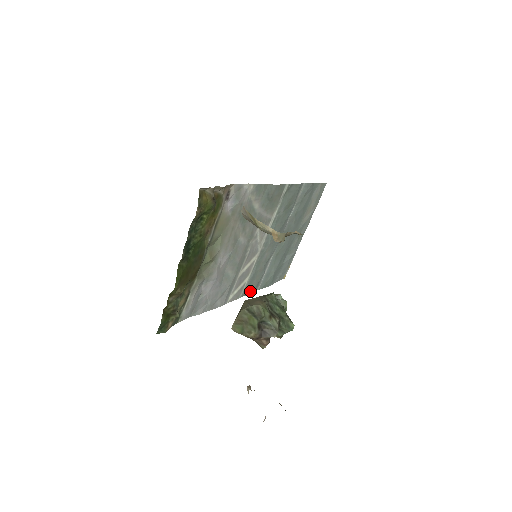
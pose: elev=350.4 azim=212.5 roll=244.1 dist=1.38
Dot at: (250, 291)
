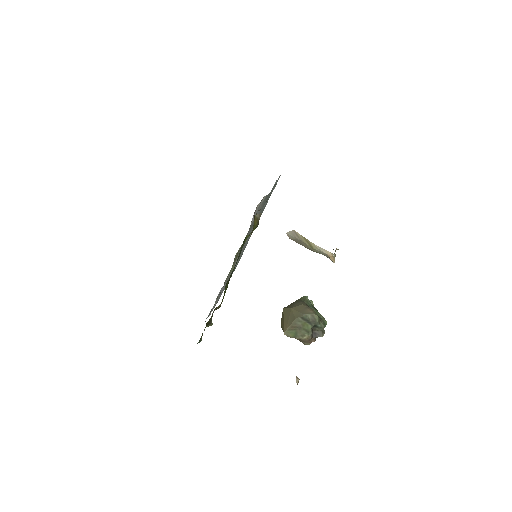
Dot at: occluded
